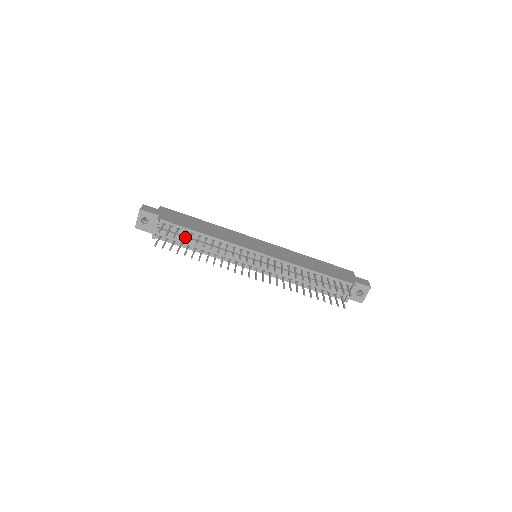
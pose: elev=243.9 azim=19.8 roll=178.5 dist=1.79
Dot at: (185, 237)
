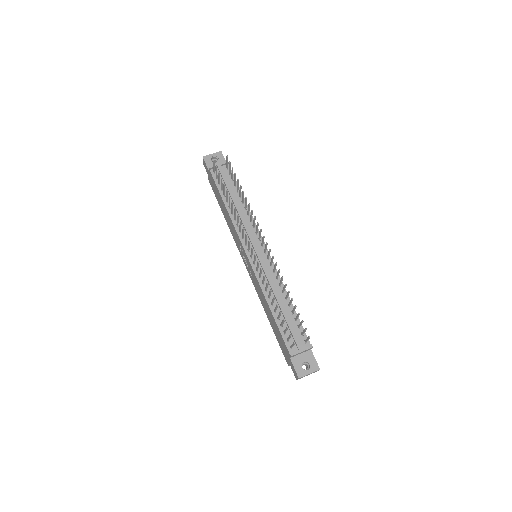
Dot at: (231, 187)
